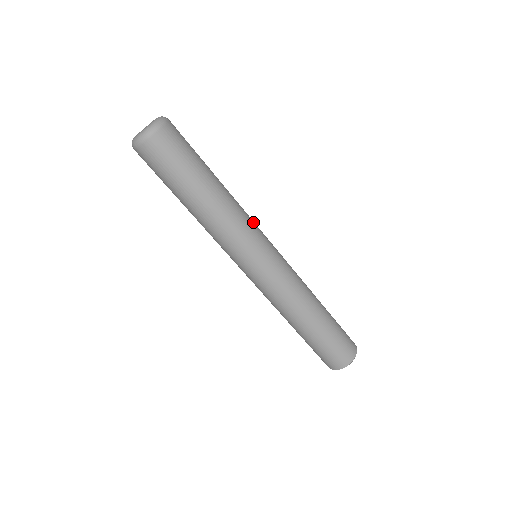
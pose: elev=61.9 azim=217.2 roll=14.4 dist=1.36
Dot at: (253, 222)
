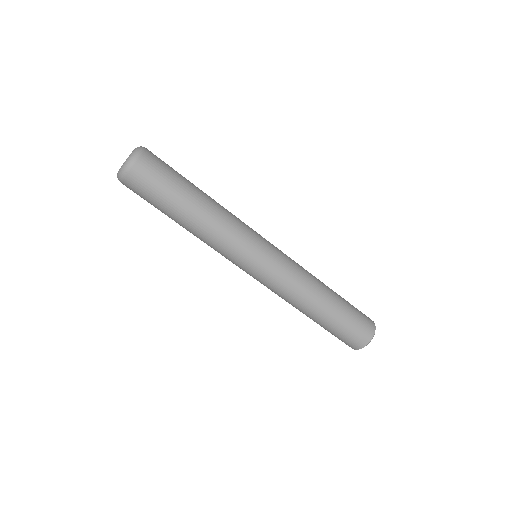
Dot at: (245, 224)
